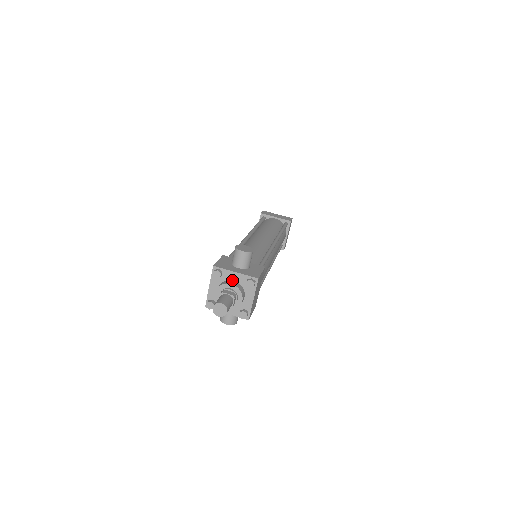
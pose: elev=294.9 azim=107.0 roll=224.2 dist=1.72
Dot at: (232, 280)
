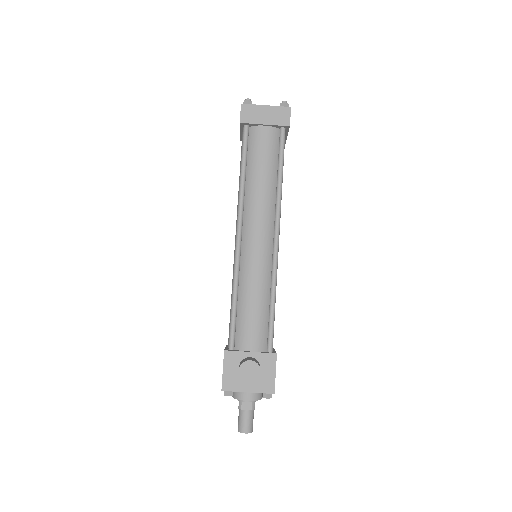
Dot at: occluded
